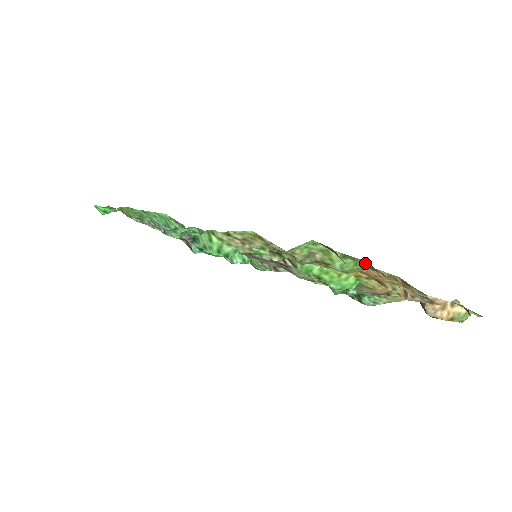
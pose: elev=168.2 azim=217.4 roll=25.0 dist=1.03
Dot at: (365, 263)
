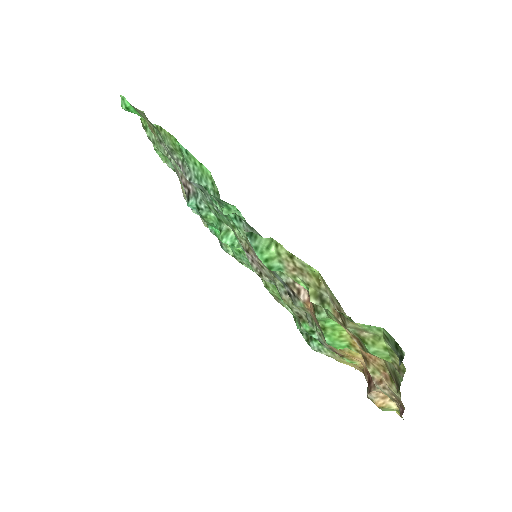
Dot at: occluded
